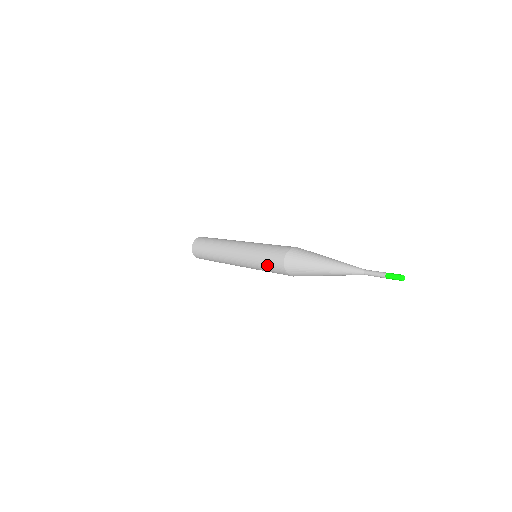
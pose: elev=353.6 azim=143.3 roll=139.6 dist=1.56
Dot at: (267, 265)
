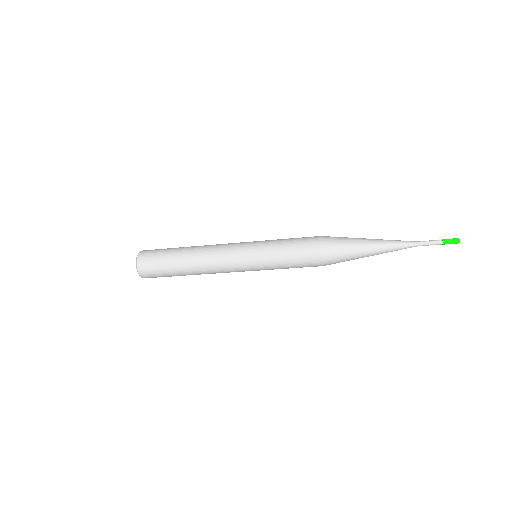
Dot at: (292, 241)
